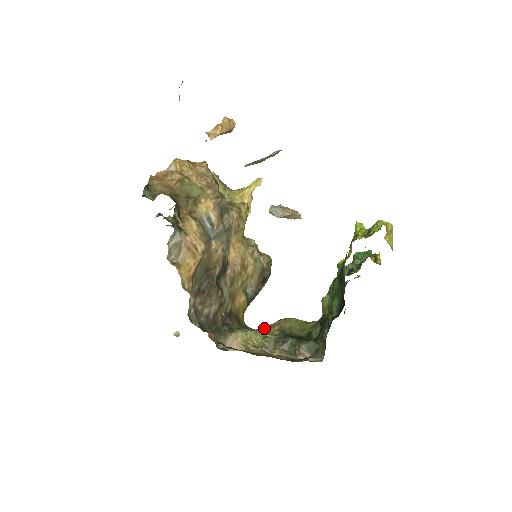
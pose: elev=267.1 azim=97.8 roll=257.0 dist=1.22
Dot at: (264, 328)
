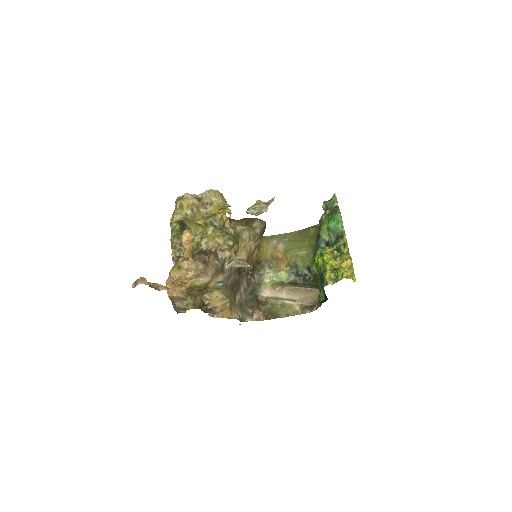
Dot at: (278, 260)
